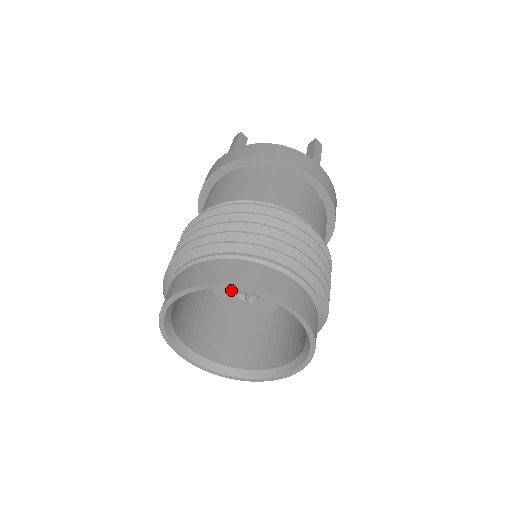
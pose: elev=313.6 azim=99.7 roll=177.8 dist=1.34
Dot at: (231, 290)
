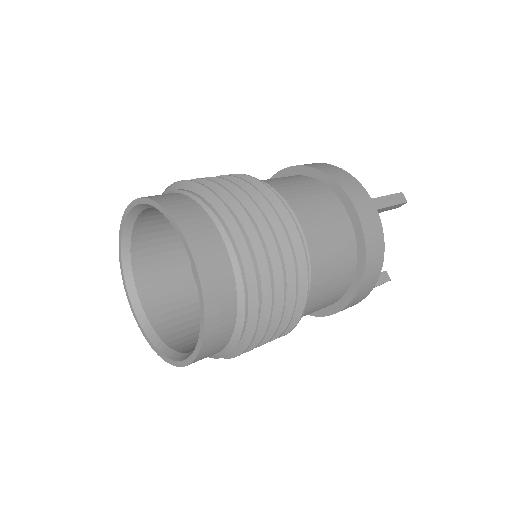
Dot at: occluded
